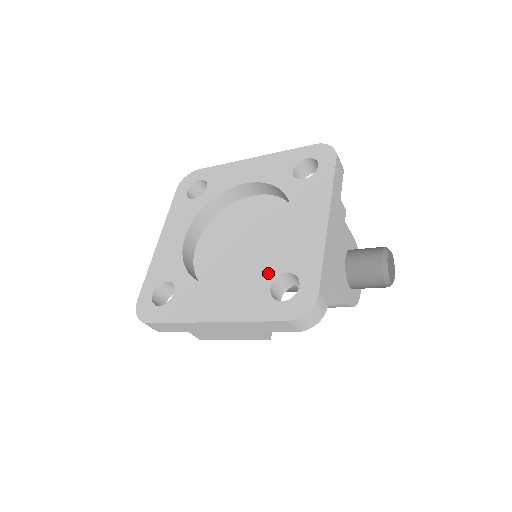
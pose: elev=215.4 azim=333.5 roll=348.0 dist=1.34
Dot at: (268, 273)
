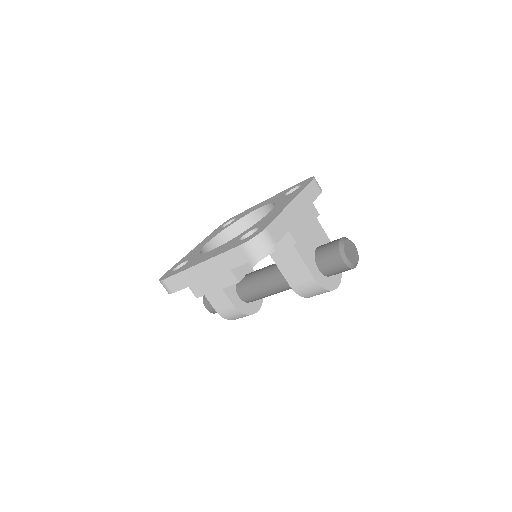
Dot at: (244, 233)
